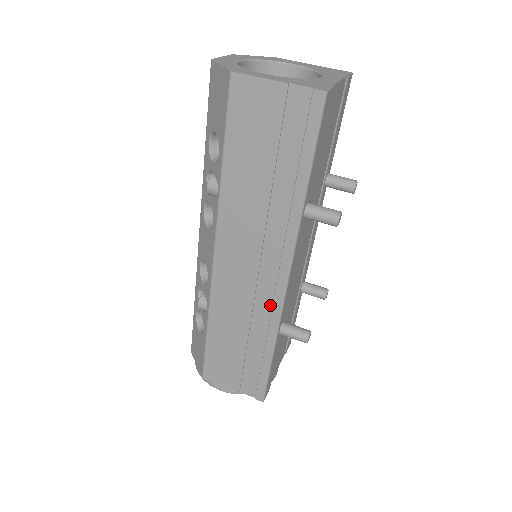
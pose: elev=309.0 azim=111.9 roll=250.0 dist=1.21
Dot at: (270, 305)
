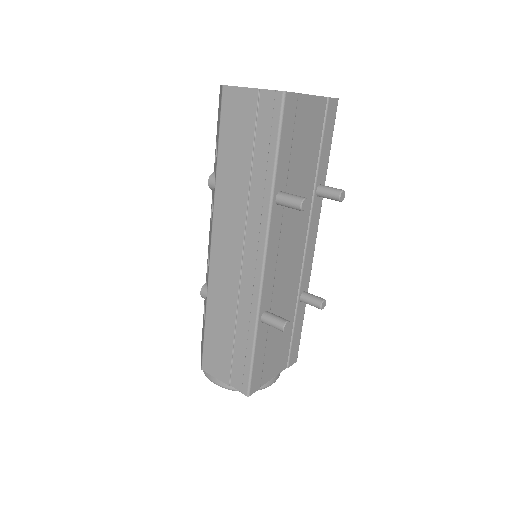
Dot at: (252, 289)
